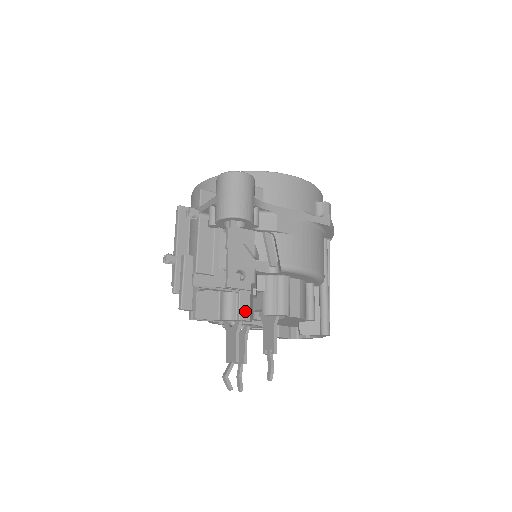
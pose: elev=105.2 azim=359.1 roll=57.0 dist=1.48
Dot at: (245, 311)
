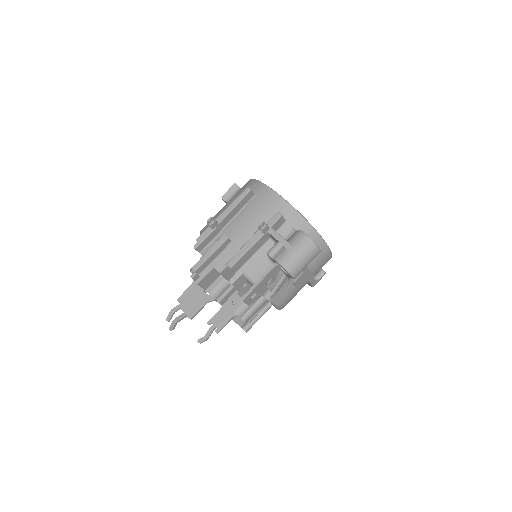
Dot at: (226, 298)
